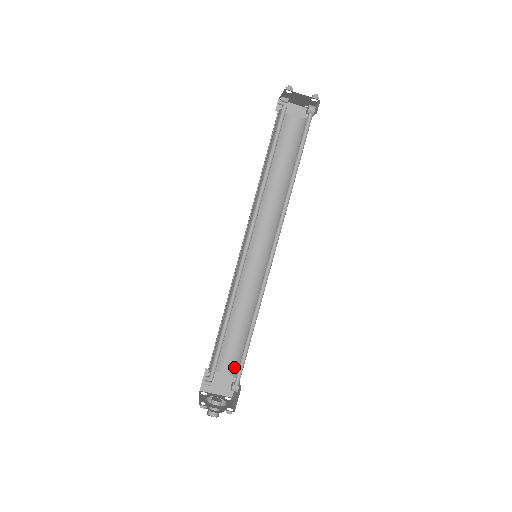
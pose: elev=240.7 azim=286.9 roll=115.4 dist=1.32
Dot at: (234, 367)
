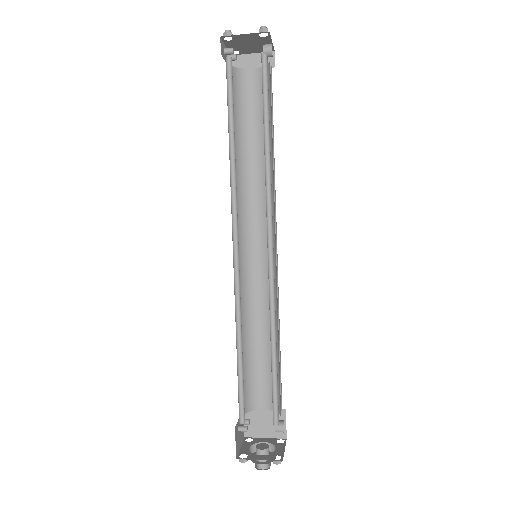
Dot at: occluded
